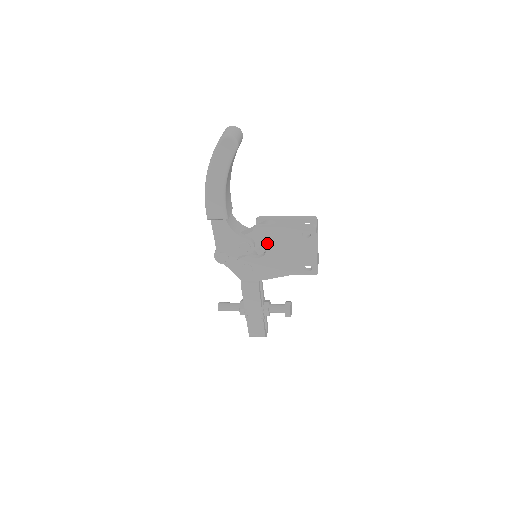
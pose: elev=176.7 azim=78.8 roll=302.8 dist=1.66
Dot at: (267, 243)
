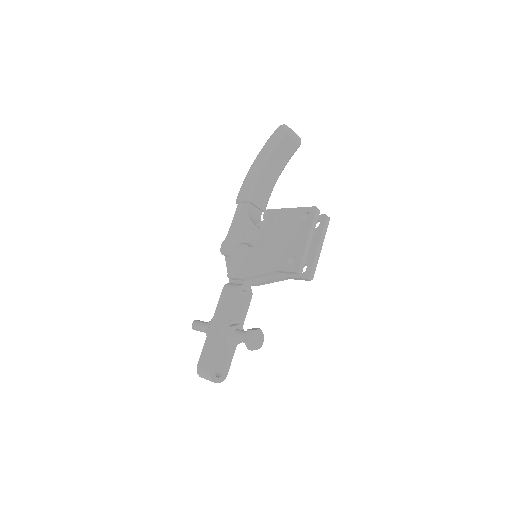
Dot at: (268, 228)
